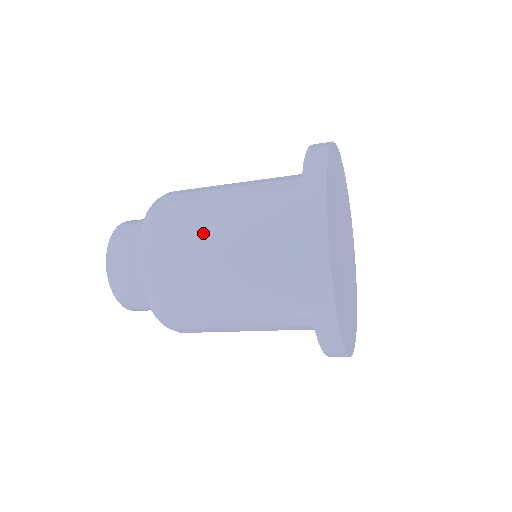
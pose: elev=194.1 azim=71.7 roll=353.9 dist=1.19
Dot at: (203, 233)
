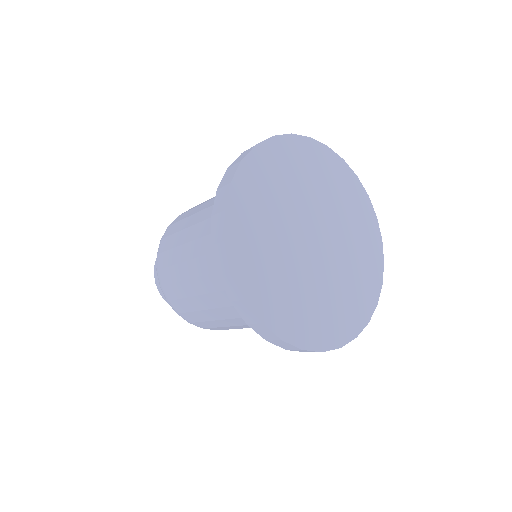
Dot at: (192, 216)
